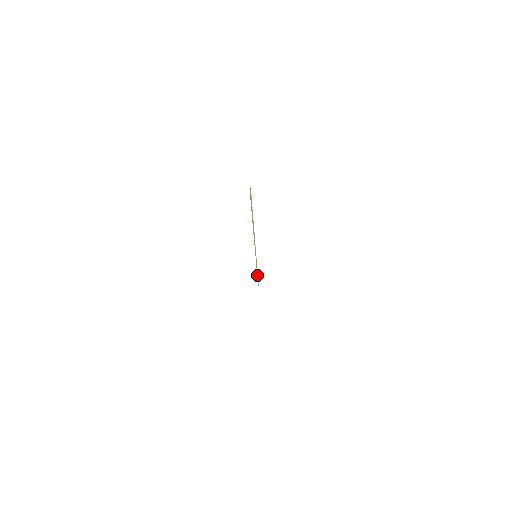
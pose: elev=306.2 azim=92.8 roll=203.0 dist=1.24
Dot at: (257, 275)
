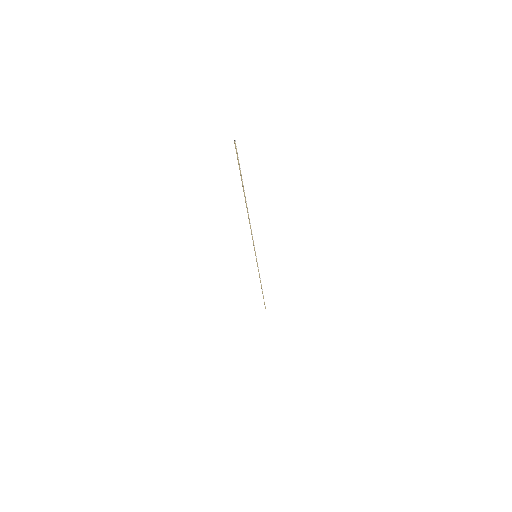
Dot at: (262, 290)
